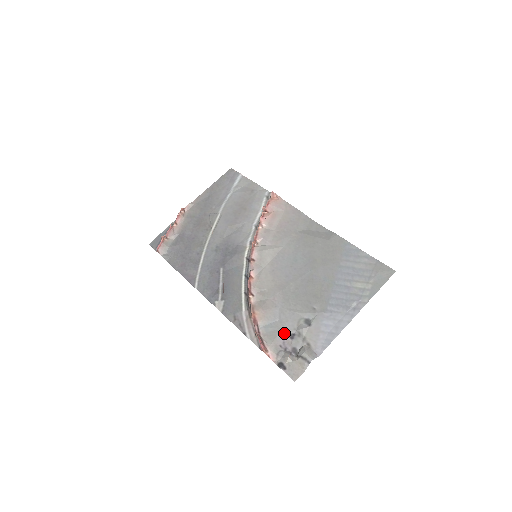
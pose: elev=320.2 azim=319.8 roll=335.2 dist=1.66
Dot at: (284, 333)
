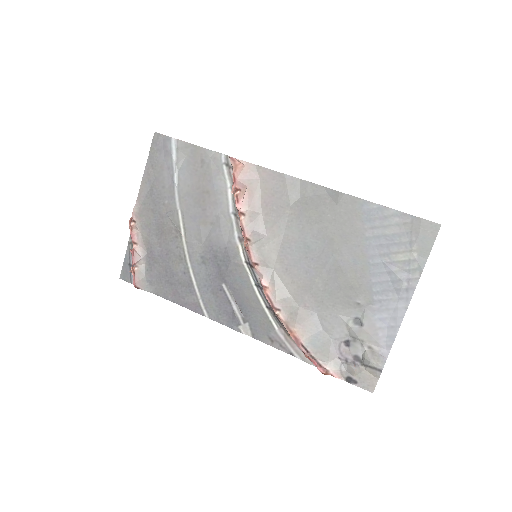
Dot at: (336, 343)
